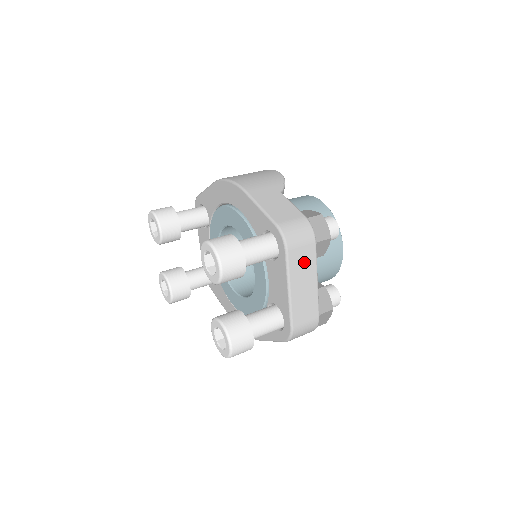
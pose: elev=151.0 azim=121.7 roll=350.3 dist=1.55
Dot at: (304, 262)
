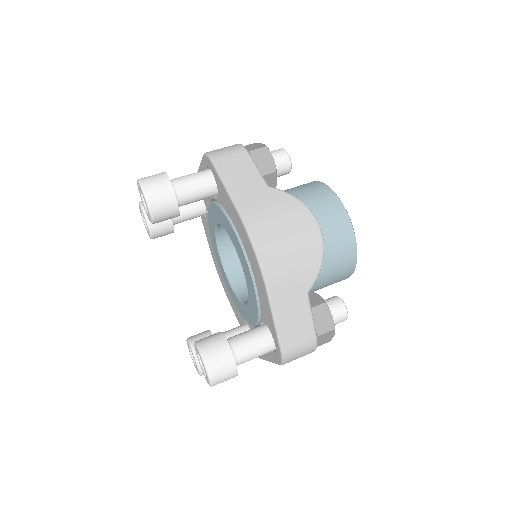
Dot at: occluded
